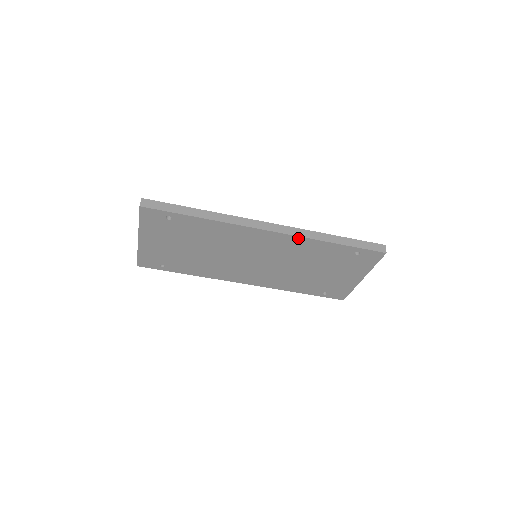
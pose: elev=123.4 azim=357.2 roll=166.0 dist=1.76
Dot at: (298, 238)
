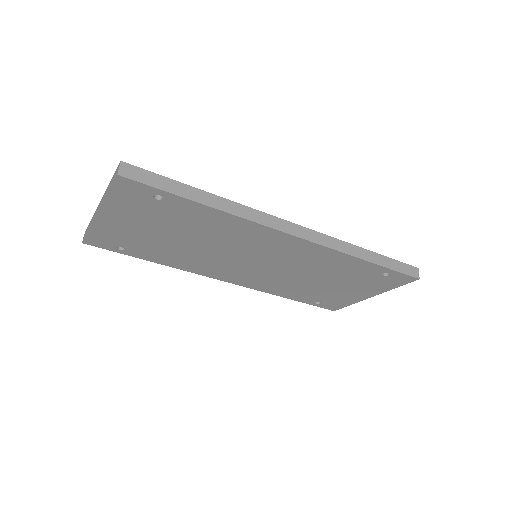
Dot at: (326, 249)
